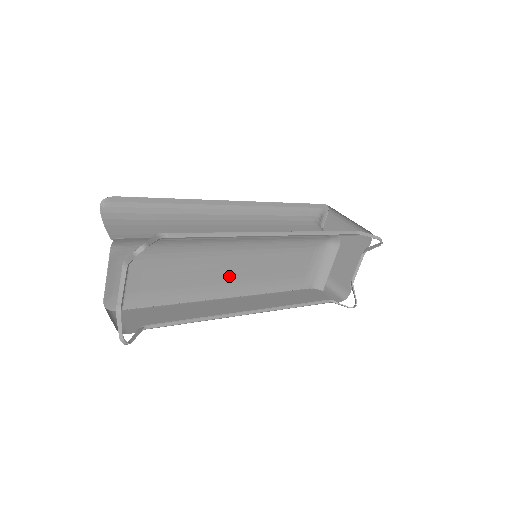
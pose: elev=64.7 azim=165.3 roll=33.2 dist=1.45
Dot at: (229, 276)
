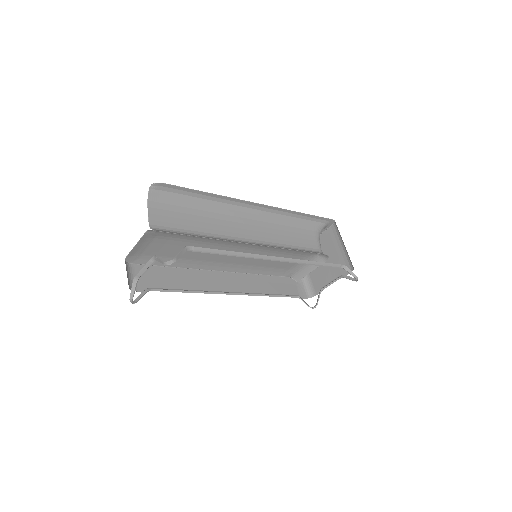
Dot at: (229, 259)
